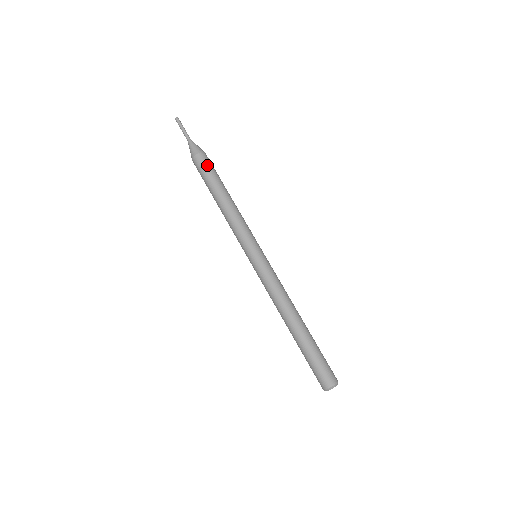
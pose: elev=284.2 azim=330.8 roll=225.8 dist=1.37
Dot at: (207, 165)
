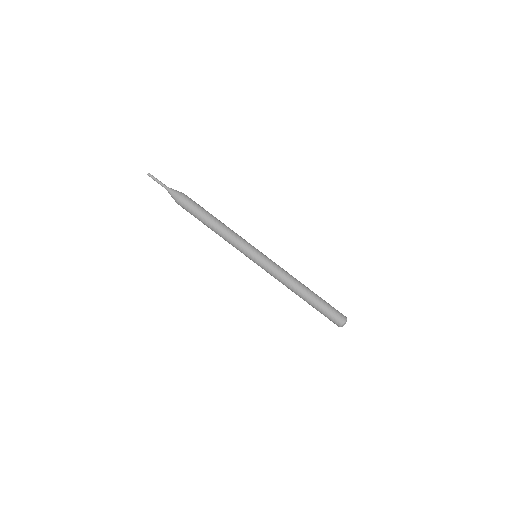
Dot at: (193, 201)
